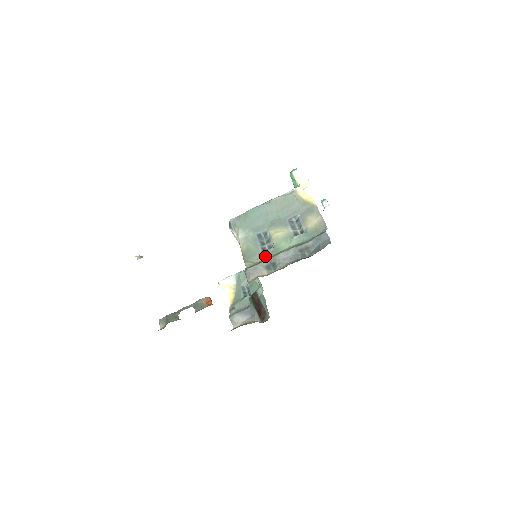
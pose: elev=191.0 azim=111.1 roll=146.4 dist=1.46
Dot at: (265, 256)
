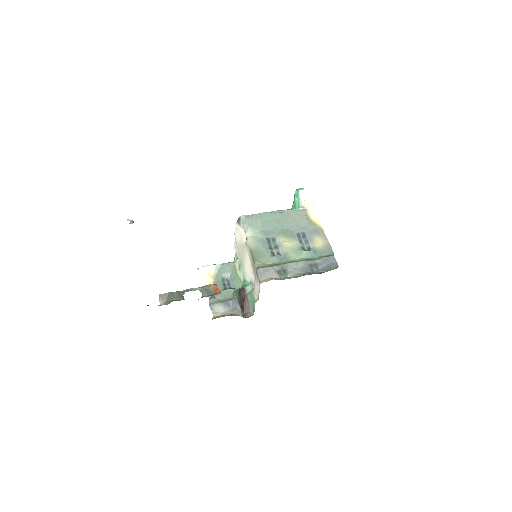
Dot at: (276, 261)
